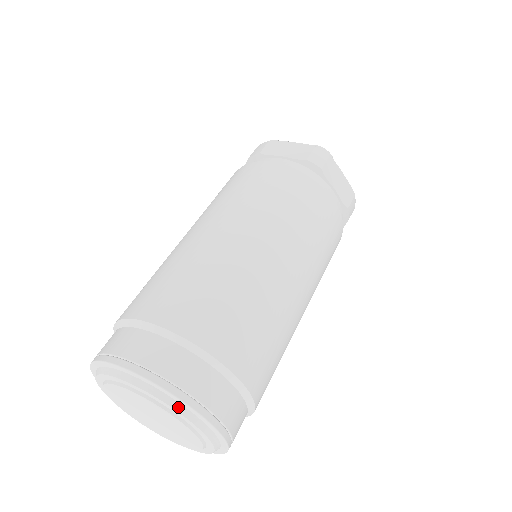
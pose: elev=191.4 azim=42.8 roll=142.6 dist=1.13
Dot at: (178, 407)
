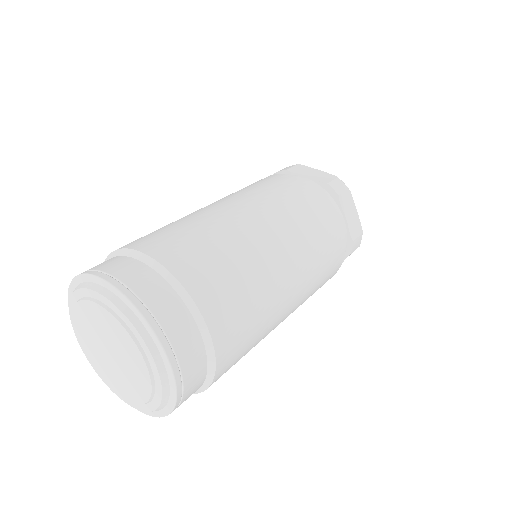
Dot at: (143, 332)
